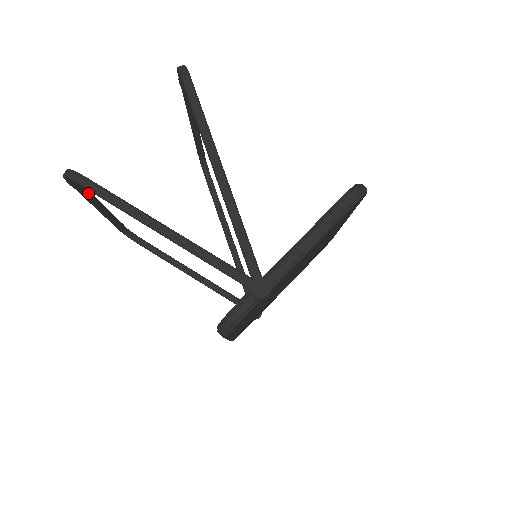
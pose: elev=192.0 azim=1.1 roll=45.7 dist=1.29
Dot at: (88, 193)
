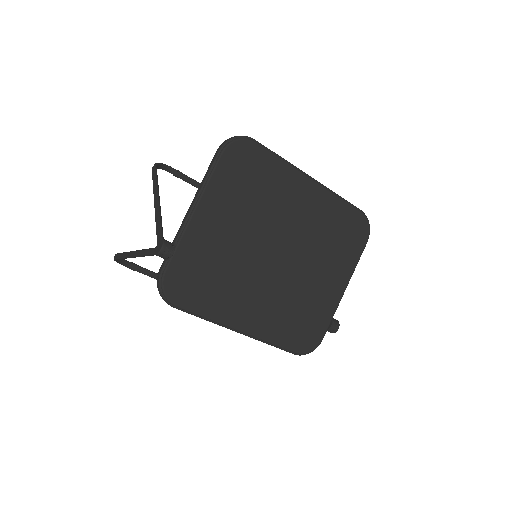
Dot at: occluded
